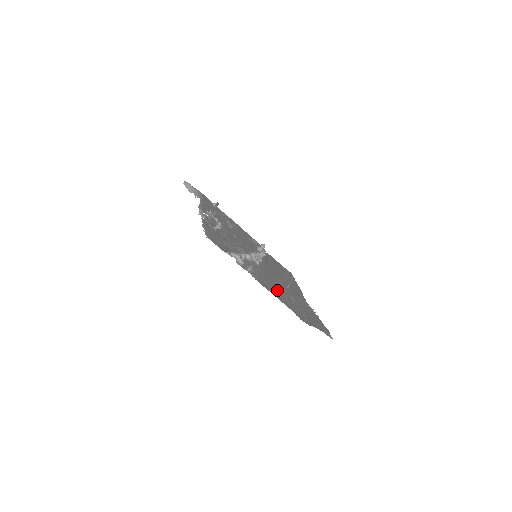
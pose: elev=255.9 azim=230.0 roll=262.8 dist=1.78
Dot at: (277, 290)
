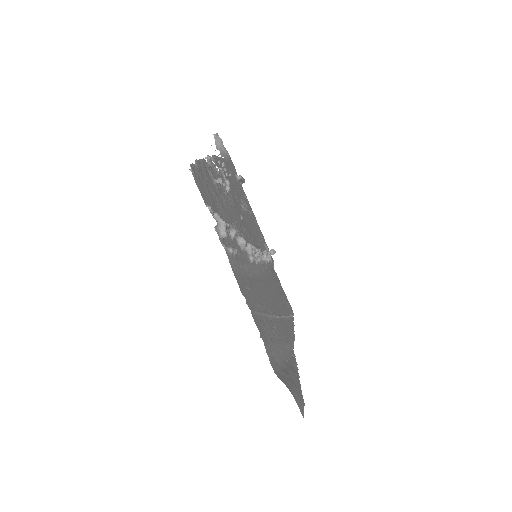
Dot at: (258, 306)
